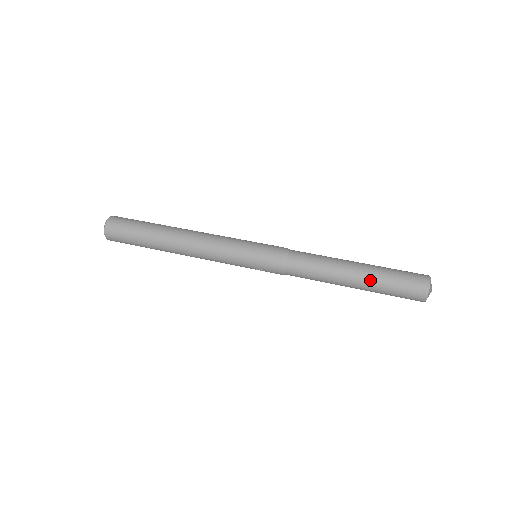
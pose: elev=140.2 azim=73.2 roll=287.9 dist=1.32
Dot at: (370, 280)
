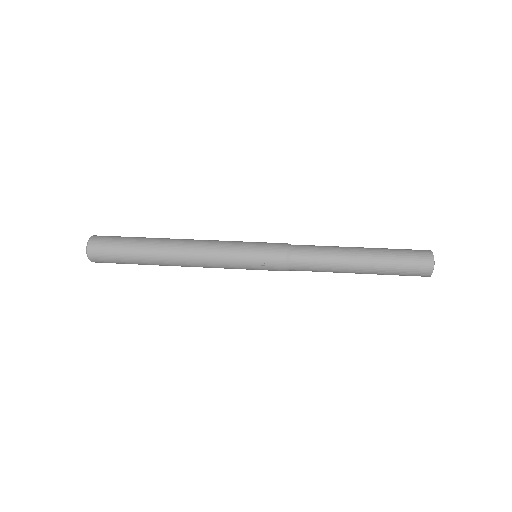
Dot at: (376, 255)
